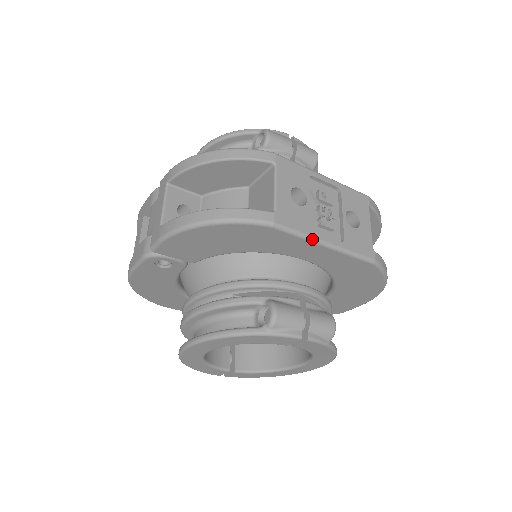
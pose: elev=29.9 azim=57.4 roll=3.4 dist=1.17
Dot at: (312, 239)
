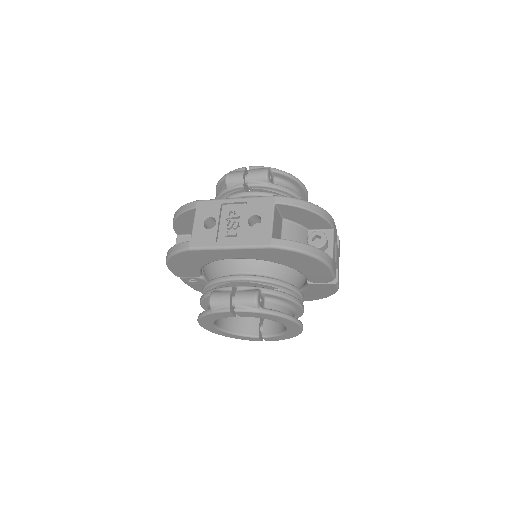
Dot at: (217, 248)
